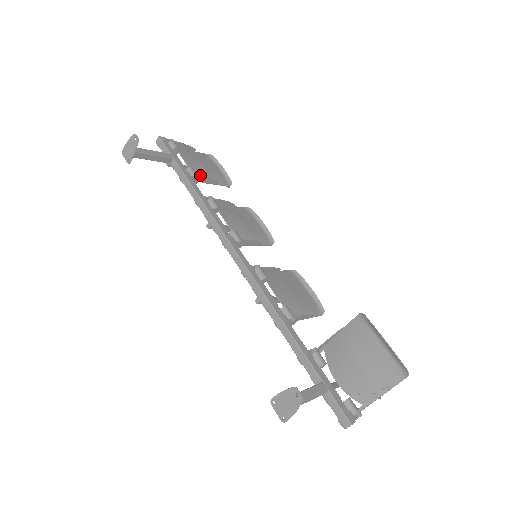
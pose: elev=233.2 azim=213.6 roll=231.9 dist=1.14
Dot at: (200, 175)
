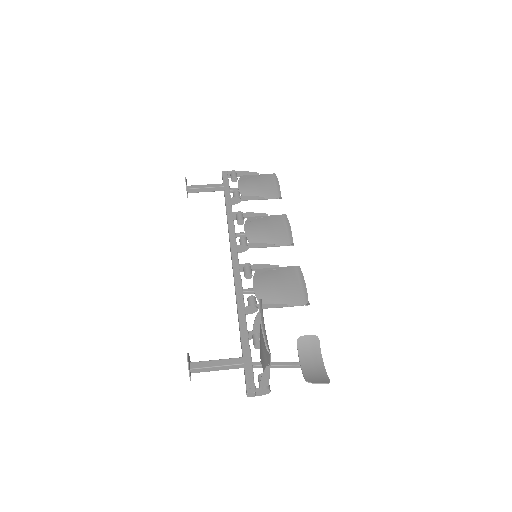
Dot at: (247, 195)
